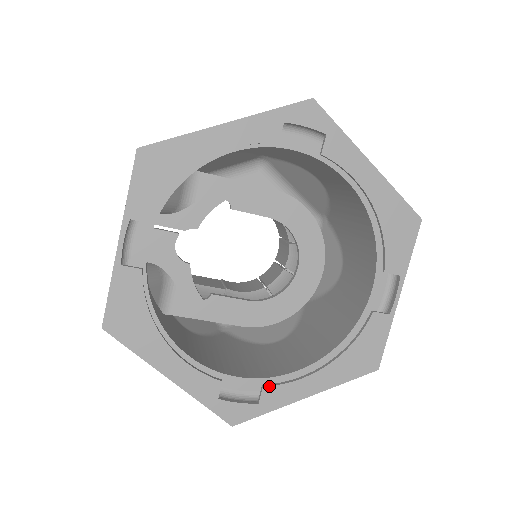
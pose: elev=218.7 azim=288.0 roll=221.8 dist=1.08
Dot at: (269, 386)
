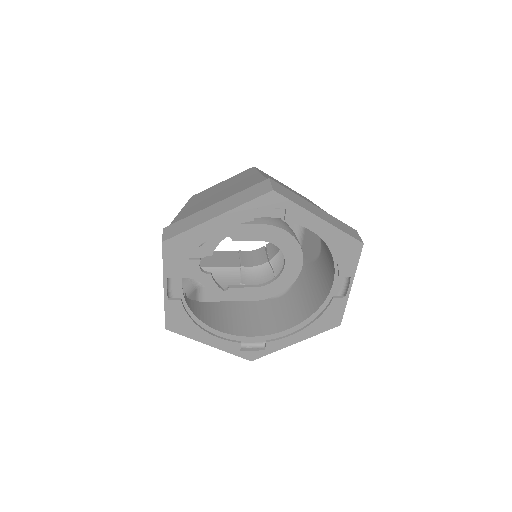
Dot at: (270, 341)
